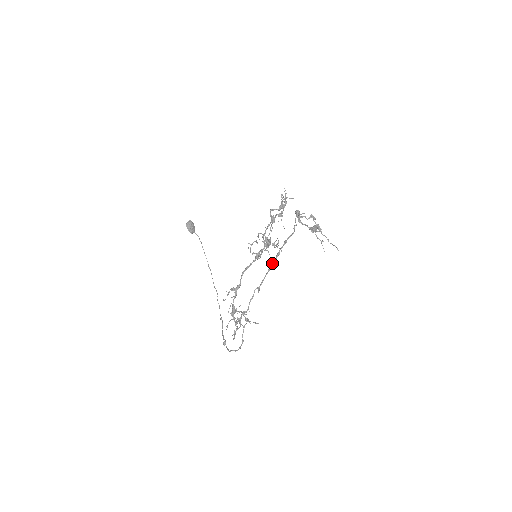
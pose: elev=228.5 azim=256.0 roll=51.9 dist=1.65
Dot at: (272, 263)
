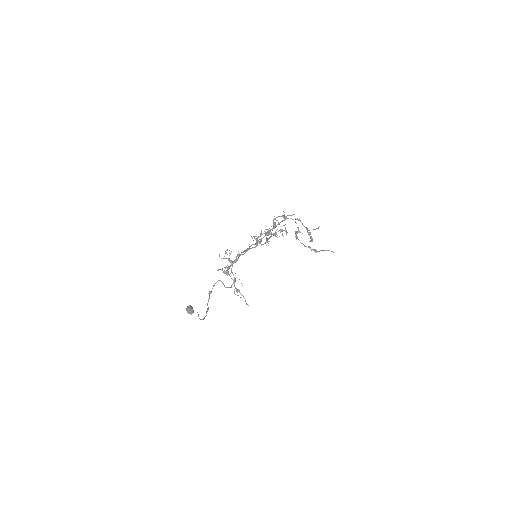
Dot at: (272, 228)
